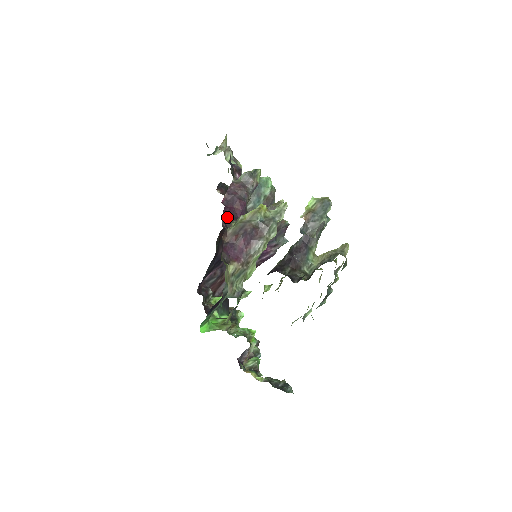
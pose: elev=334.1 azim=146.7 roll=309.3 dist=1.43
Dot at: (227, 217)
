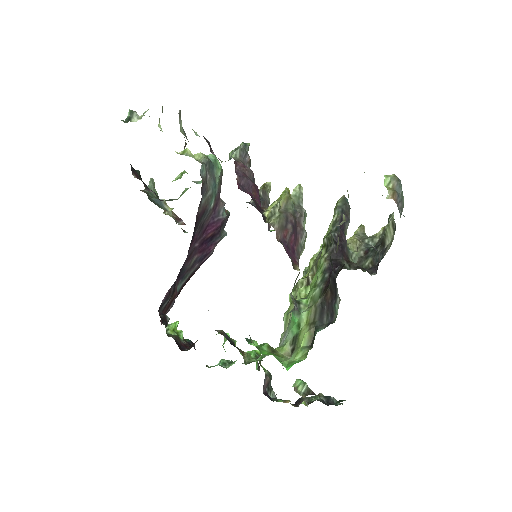
Dot at: (257, 208)
